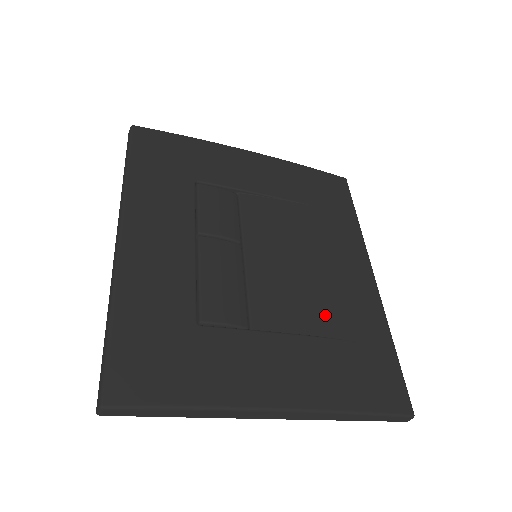
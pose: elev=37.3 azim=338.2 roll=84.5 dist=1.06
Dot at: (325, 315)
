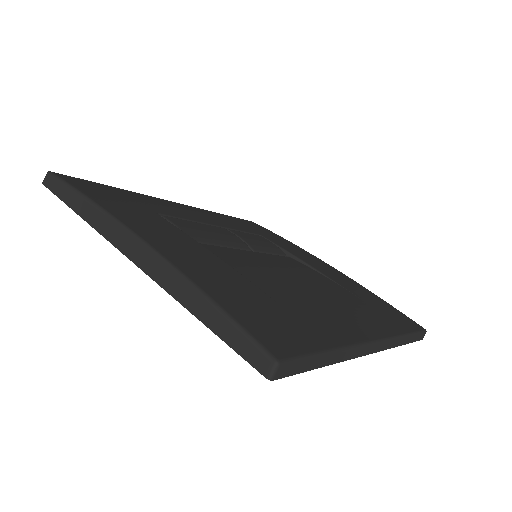
Dot at: (271, 285)
